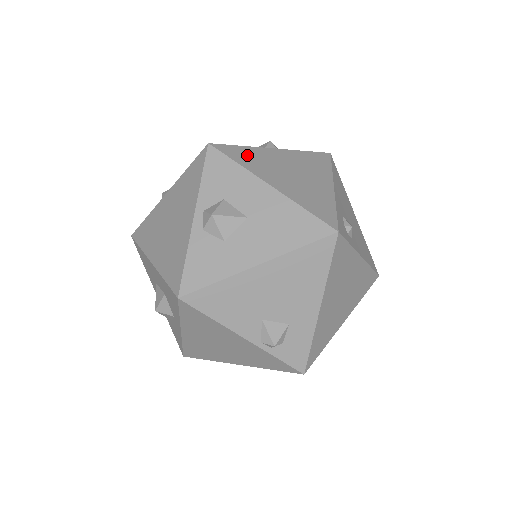
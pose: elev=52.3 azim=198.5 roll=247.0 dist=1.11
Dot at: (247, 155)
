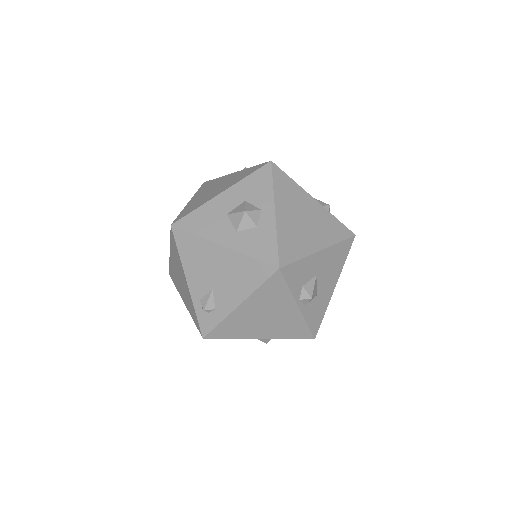
Dot at: occluded
